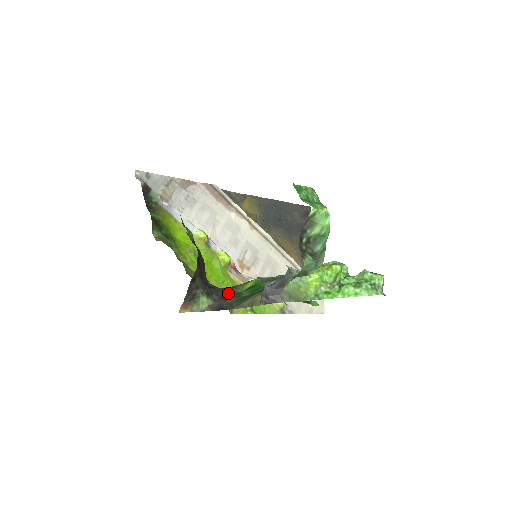
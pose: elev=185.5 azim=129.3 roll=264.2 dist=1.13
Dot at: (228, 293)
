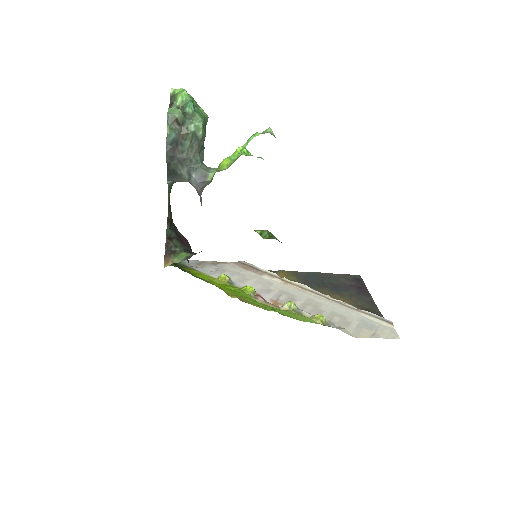
Dot at: occluded
